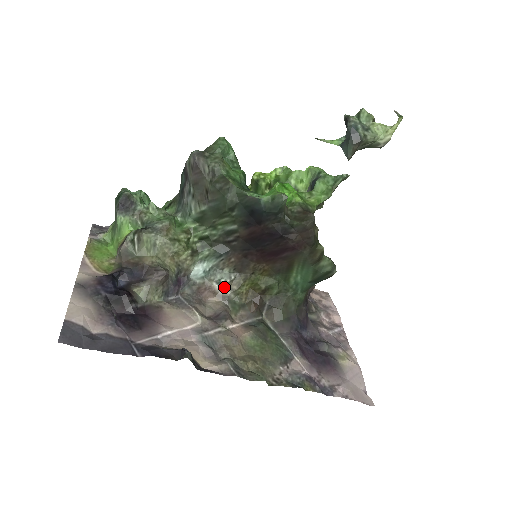
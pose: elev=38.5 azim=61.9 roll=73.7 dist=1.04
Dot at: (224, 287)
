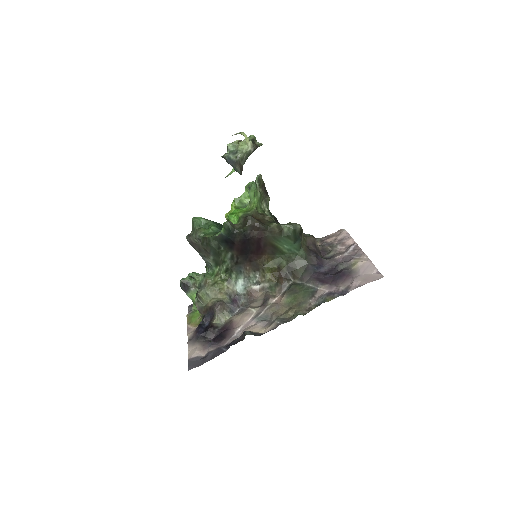
Dot at: (259, 284)
